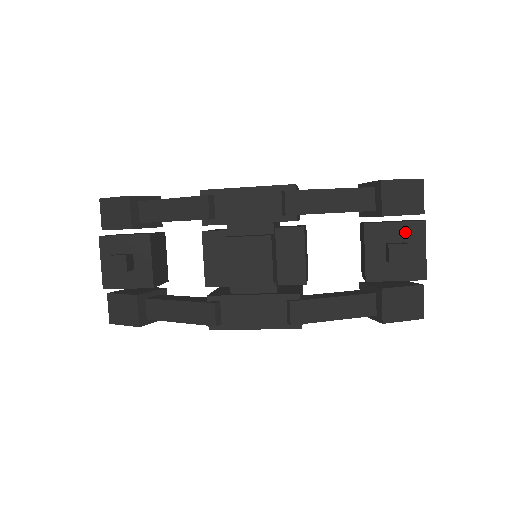
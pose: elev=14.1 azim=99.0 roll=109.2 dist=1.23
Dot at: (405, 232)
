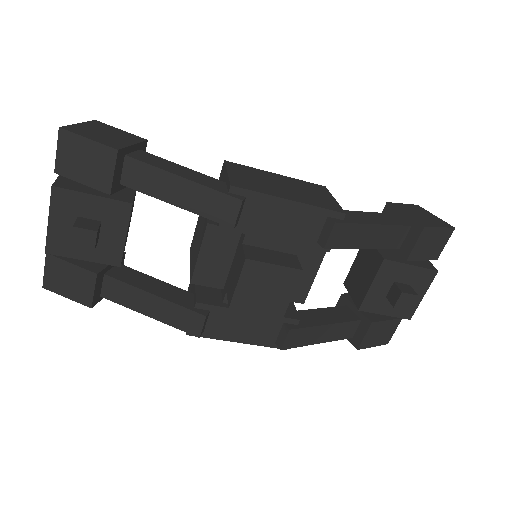
Dot at: (416, 276)
